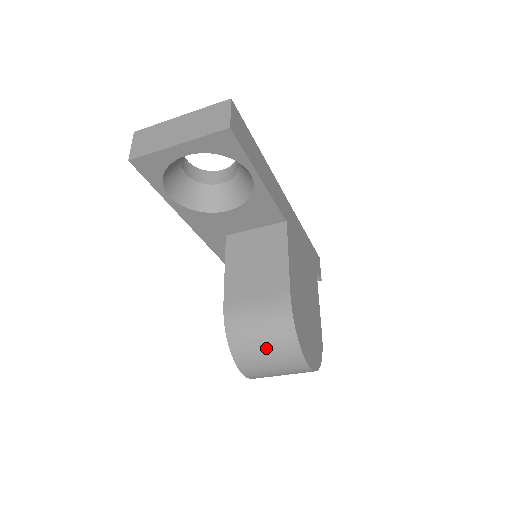
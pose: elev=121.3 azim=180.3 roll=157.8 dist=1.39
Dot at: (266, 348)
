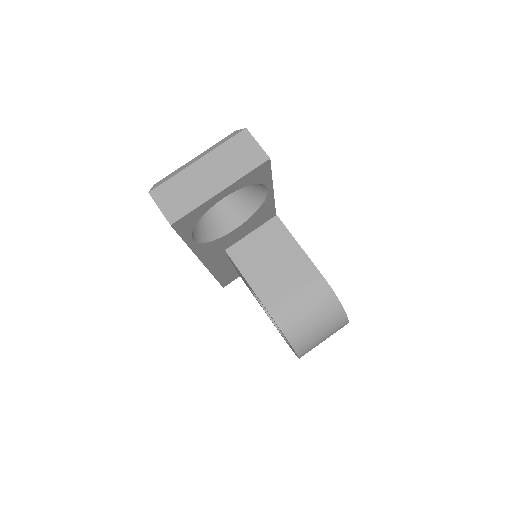
Dot at: (320, 327)
